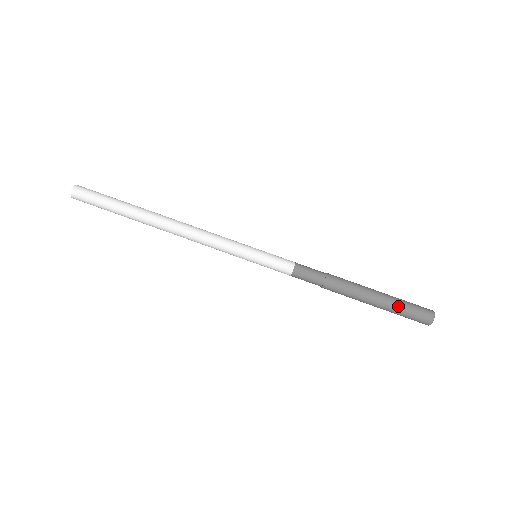
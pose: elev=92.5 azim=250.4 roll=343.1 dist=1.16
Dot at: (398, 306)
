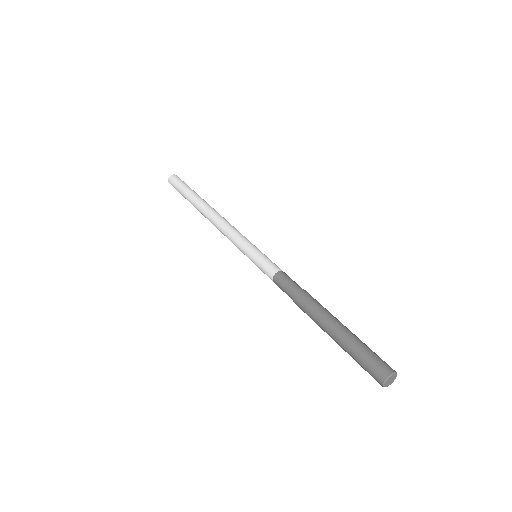
Dot at: occluded
